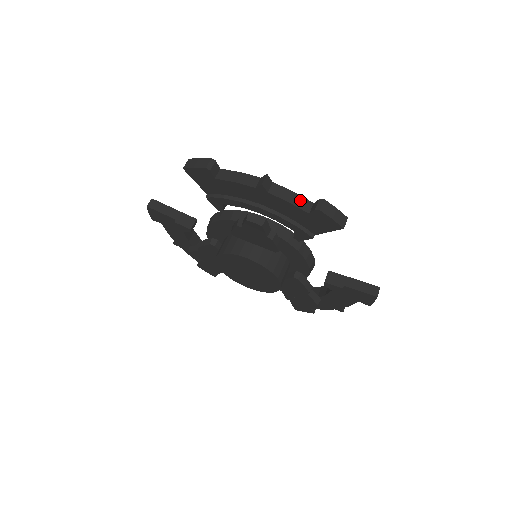
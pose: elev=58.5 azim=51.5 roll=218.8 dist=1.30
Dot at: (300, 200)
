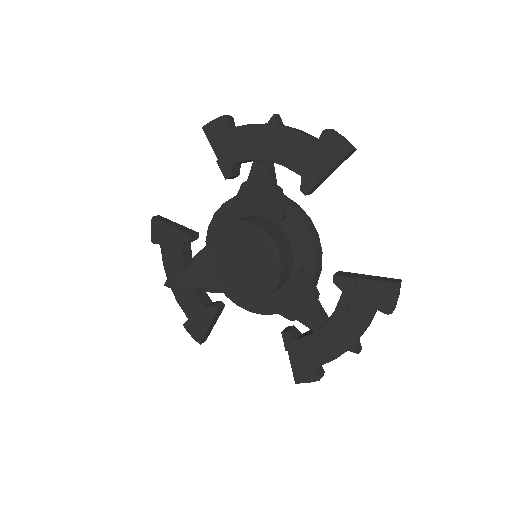
Dot at: (309, 135)
